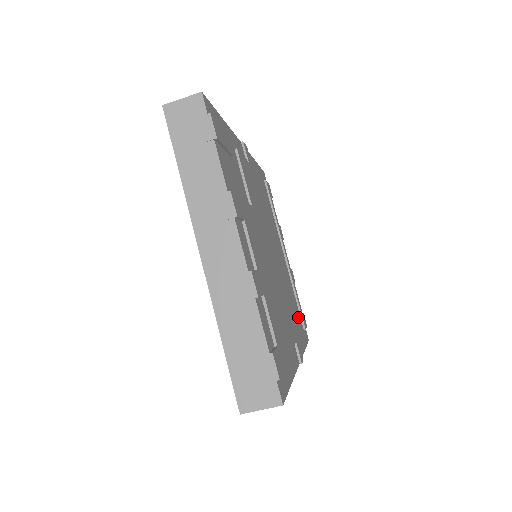
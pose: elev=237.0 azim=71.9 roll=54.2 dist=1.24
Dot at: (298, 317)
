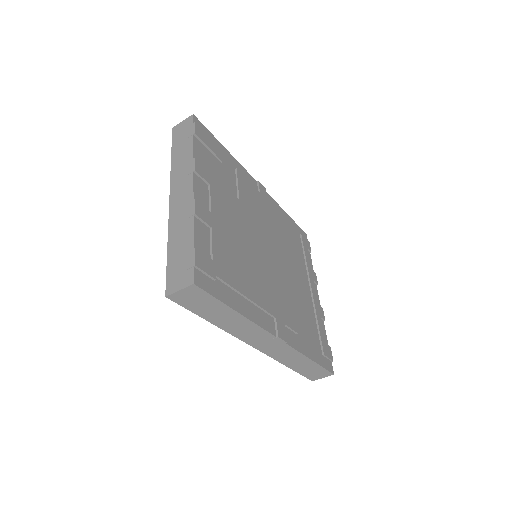
Dot at: (312, 335)
